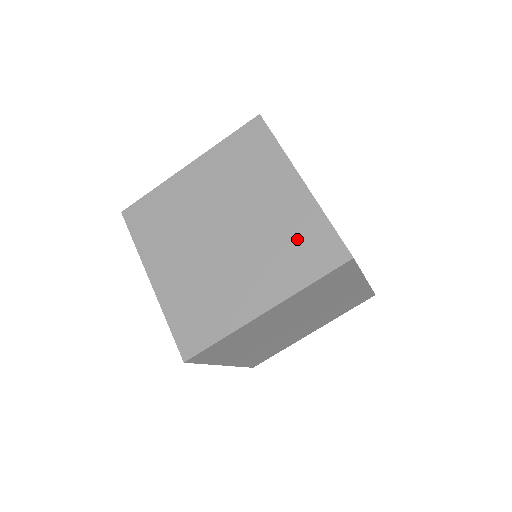
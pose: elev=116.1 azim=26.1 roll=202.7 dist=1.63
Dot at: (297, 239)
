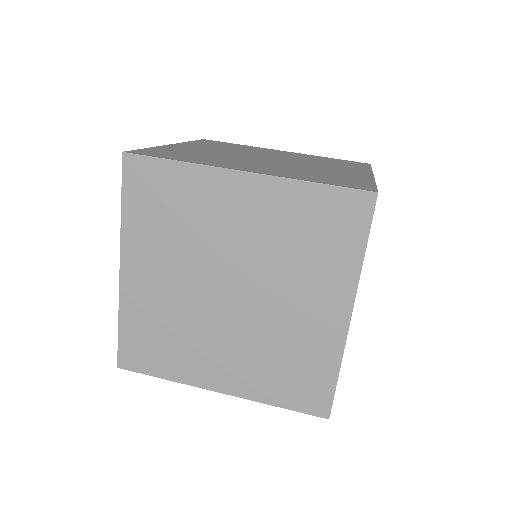
Dot at: (327, 160)
